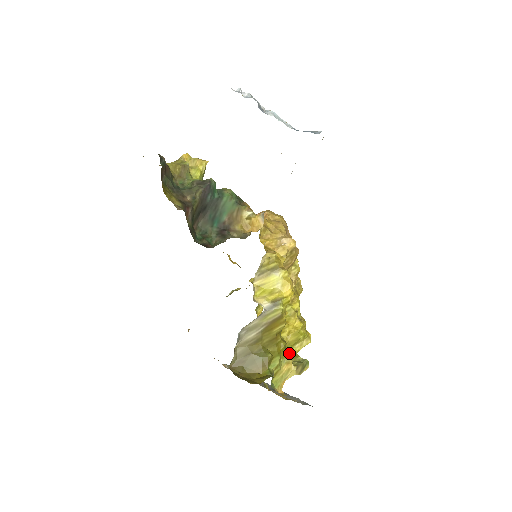
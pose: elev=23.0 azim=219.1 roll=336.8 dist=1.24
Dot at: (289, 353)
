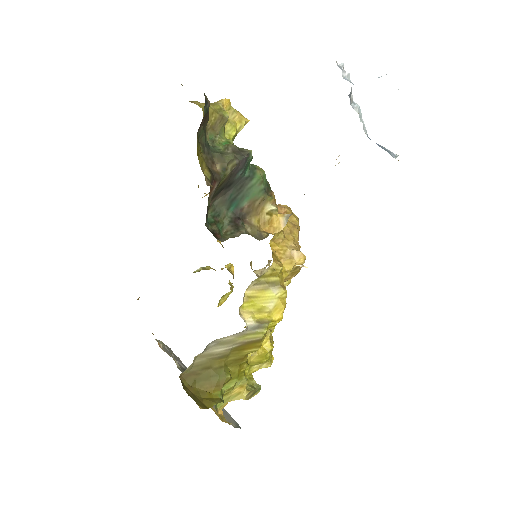
Dot at: (245, 372)
